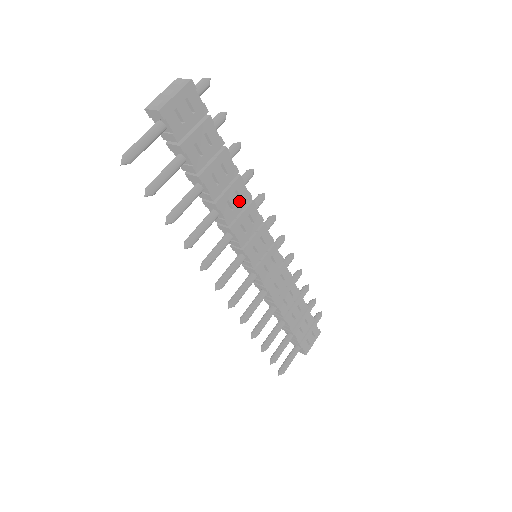
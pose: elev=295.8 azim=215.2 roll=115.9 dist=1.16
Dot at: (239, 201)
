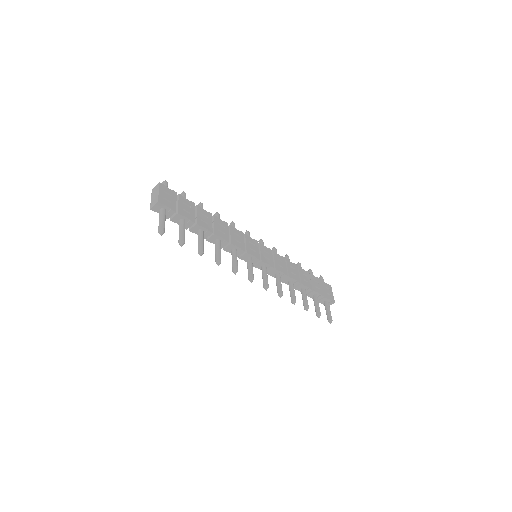
Dot at: (224, 228)
